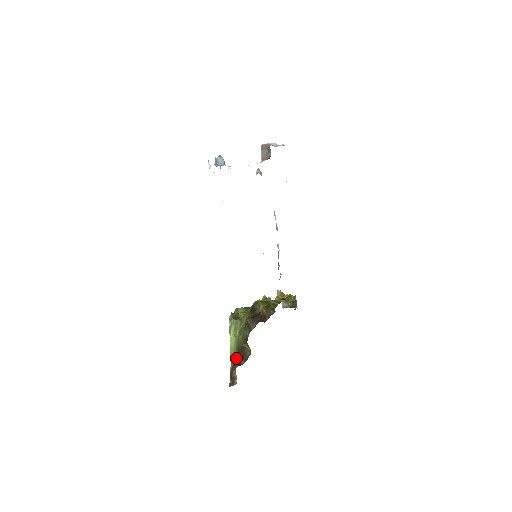
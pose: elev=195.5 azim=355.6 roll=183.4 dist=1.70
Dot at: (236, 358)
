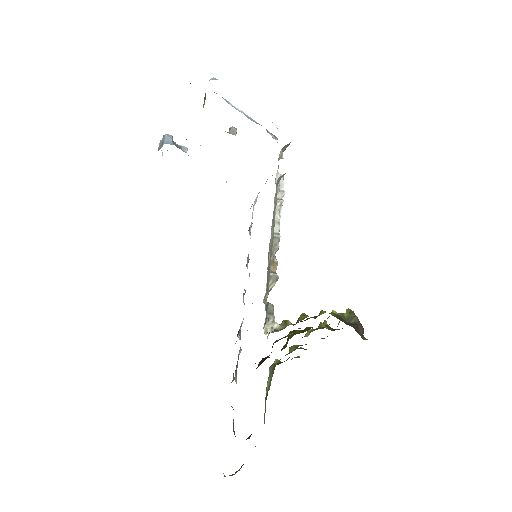
Dot at: occluded
